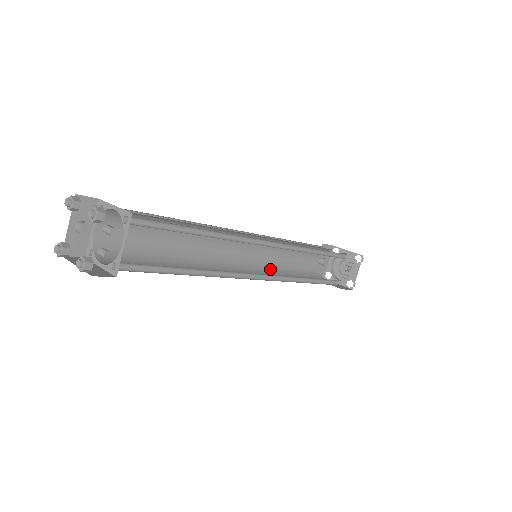
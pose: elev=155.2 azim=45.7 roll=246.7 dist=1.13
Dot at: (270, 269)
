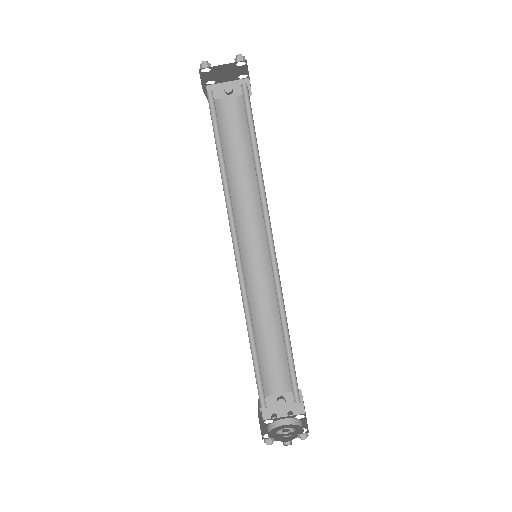
Dot at: (249, 301)
